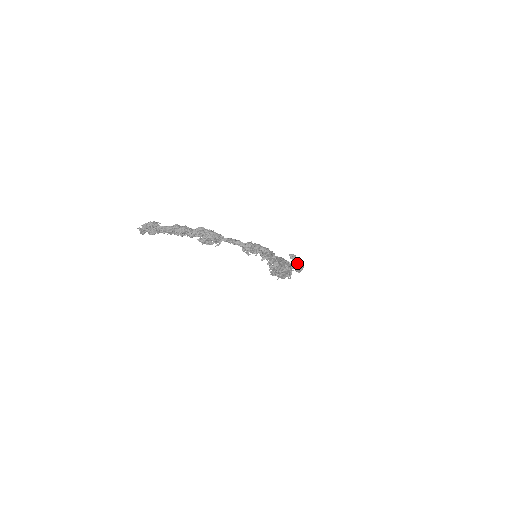
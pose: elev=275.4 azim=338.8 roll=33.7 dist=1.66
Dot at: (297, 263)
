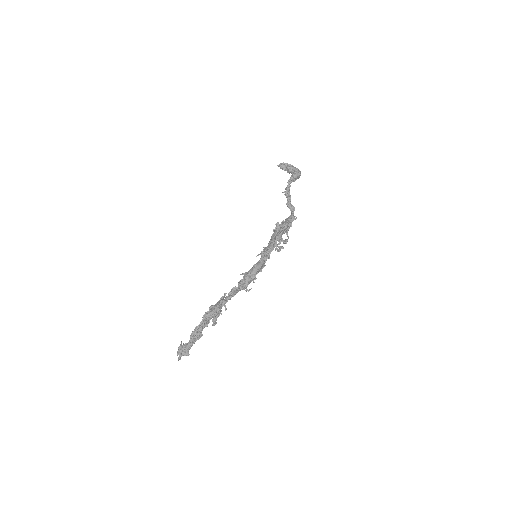
Dot at: (290, 177)
